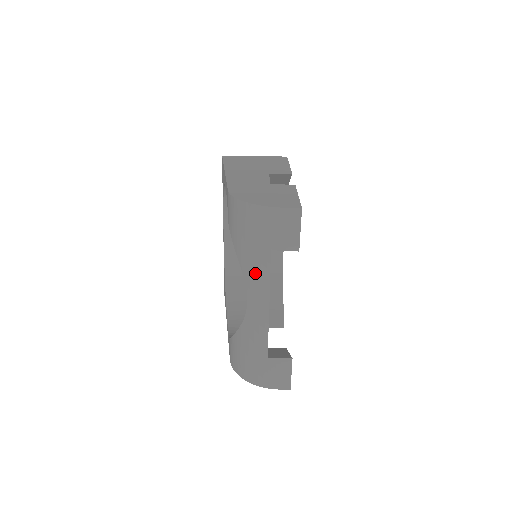
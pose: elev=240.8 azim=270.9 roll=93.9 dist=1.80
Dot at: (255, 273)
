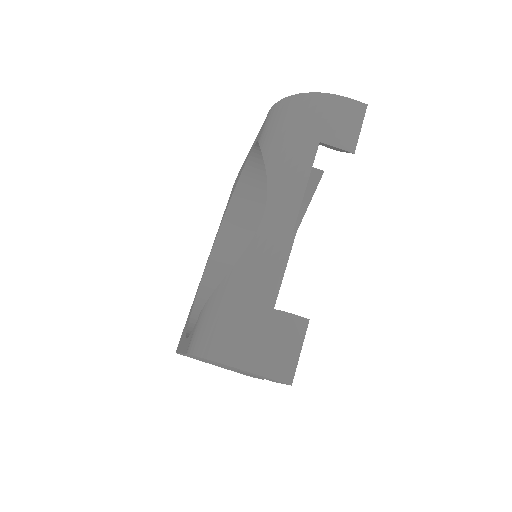
Dot at: (288, 173)
